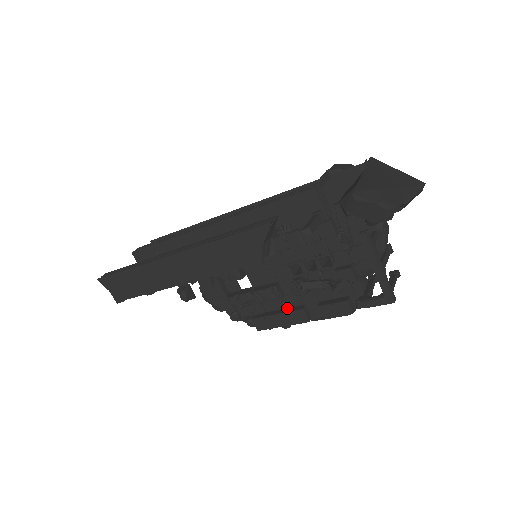
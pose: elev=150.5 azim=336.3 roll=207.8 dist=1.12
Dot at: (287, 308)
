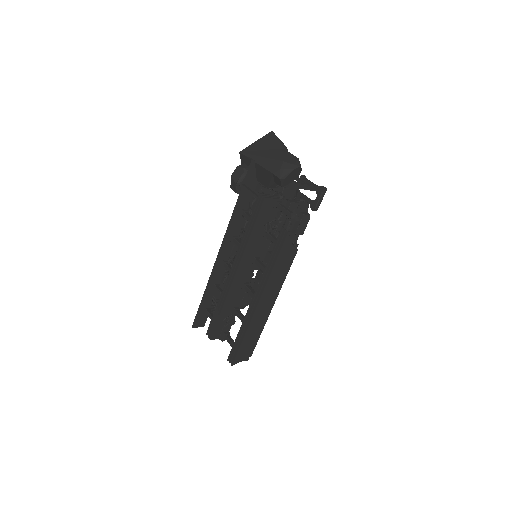
Dot at: occluded
